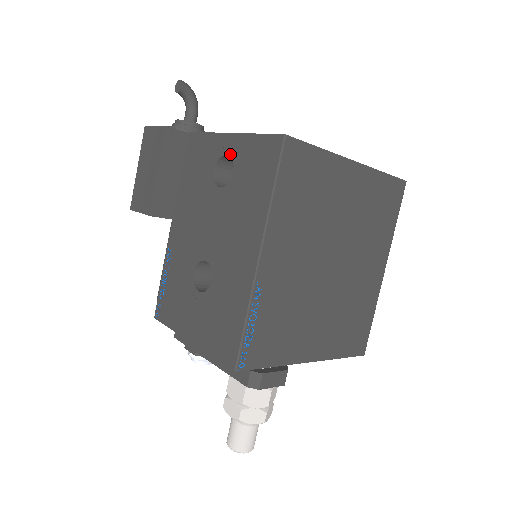
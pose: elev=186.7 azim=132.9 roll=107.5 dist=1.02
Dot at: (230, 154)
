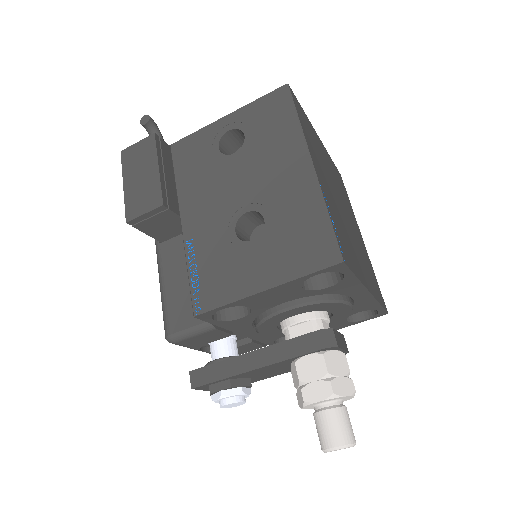
Dot at: (233, 127)
